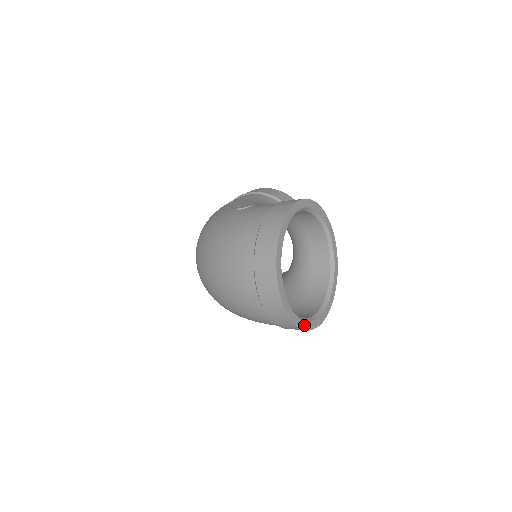
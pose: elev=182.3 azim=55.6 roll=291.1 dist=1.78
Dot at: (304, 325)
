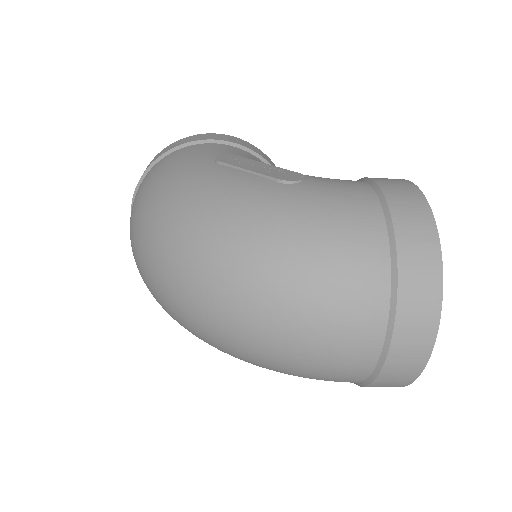
Dot at: occluded
